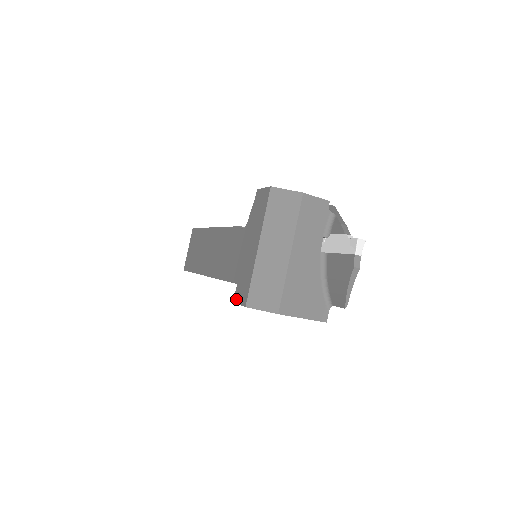
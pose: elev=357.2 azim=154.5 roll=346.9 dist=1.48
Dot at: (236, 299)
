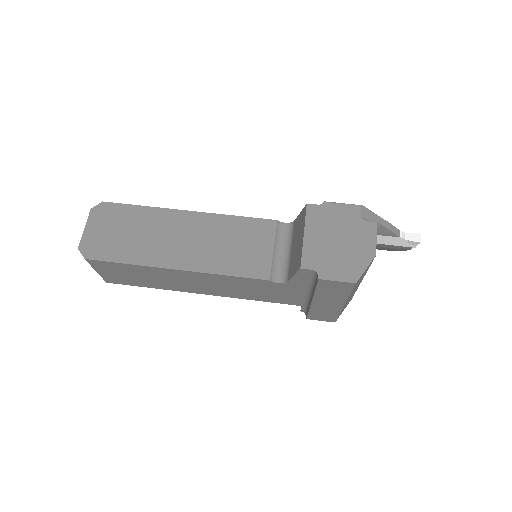
Dot at: (313, 319)
